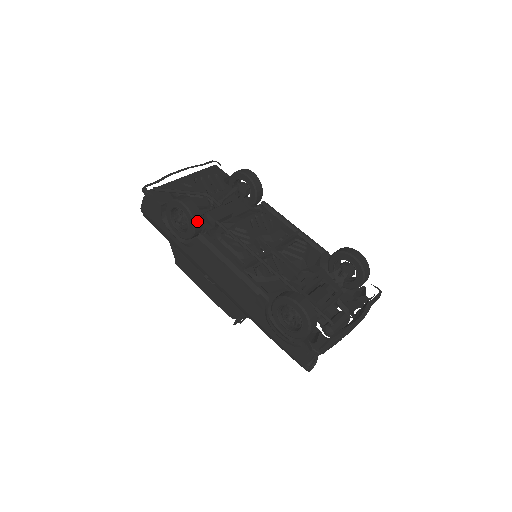
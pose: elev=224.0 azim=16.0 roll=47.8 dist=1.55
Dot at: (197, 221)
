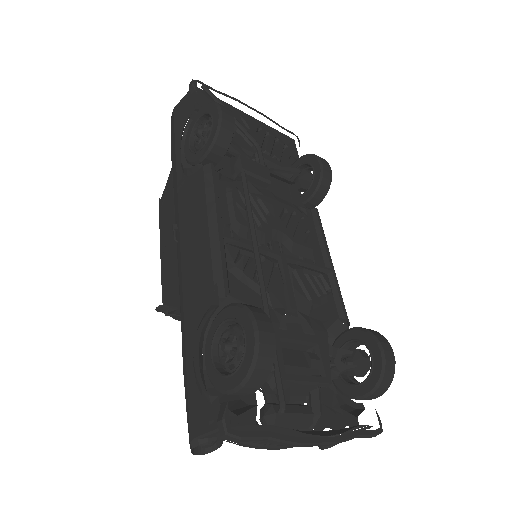
Dot at: (219, 144)
